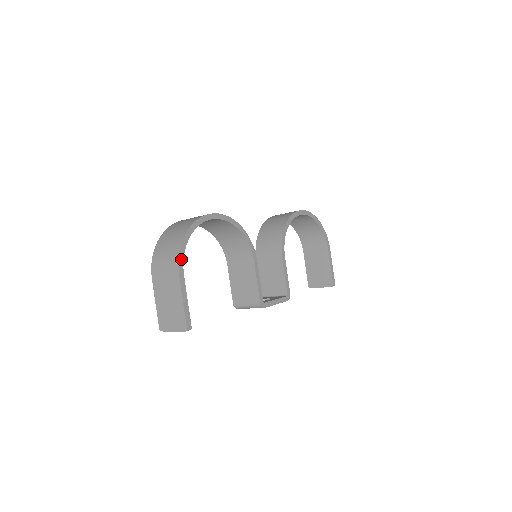
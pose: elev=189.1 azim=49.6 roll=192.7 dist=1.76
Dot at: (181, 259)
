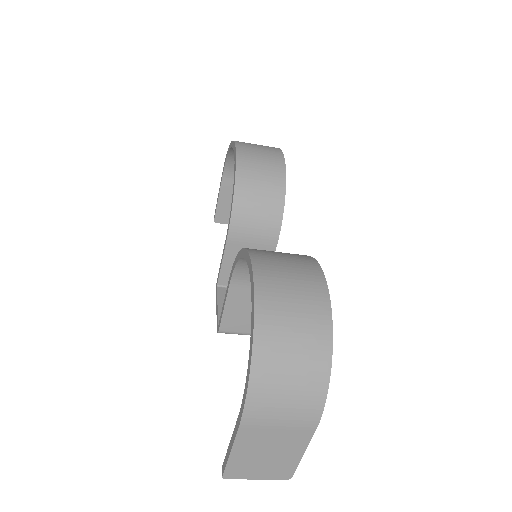
Dot at: (322, 404)
